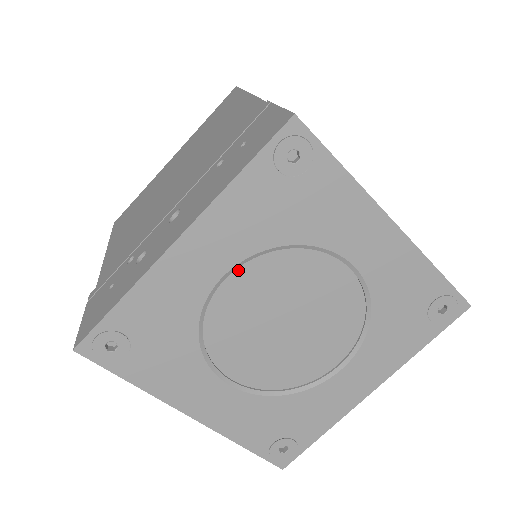
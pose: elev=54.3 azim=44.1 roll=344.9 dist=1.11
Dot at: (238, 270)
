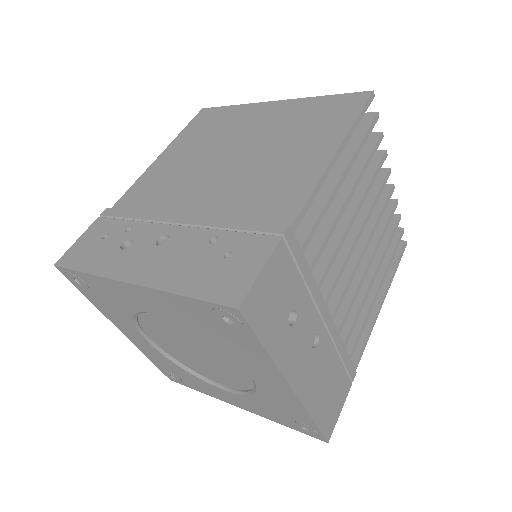
Dot at: occluded
